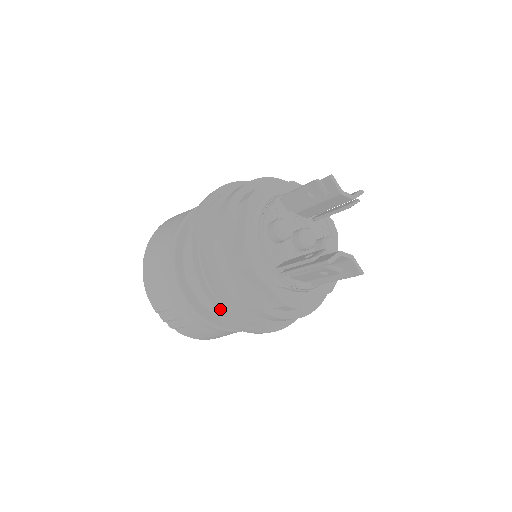
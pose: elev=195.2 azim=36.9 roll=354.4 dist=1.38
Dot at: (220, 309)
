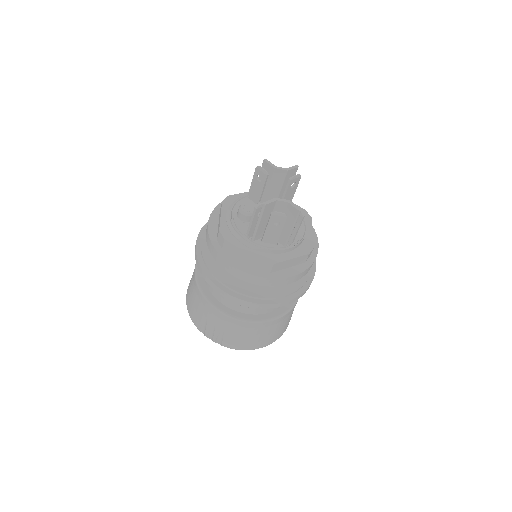
Dot at: (223, 288)
